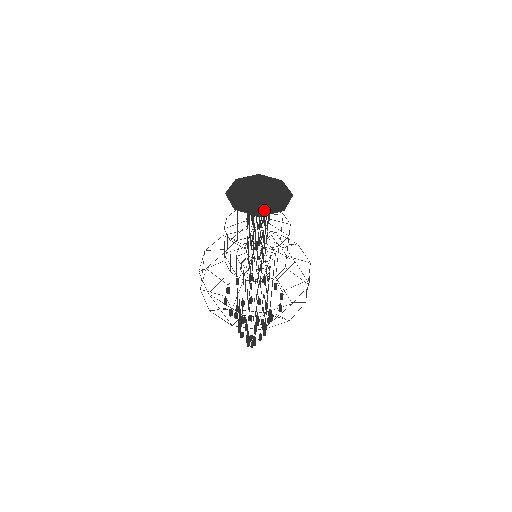
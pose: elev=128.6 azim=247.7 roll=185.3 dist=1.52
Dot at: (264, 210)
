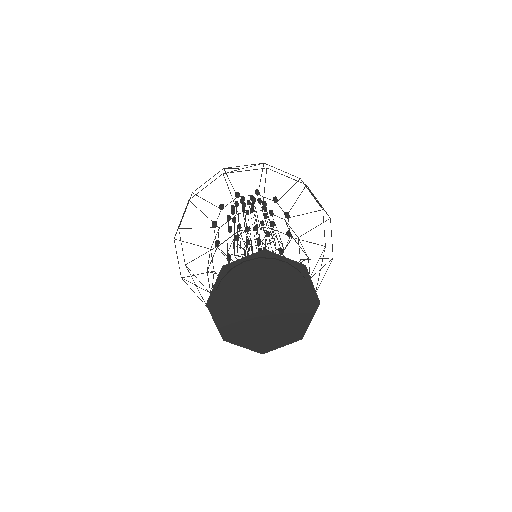
Dot at: (299, 329)
